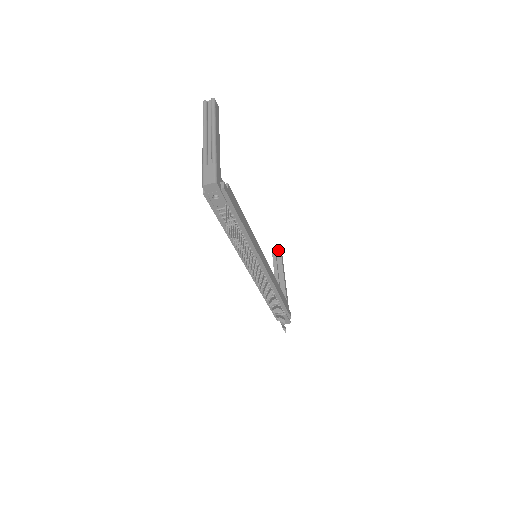
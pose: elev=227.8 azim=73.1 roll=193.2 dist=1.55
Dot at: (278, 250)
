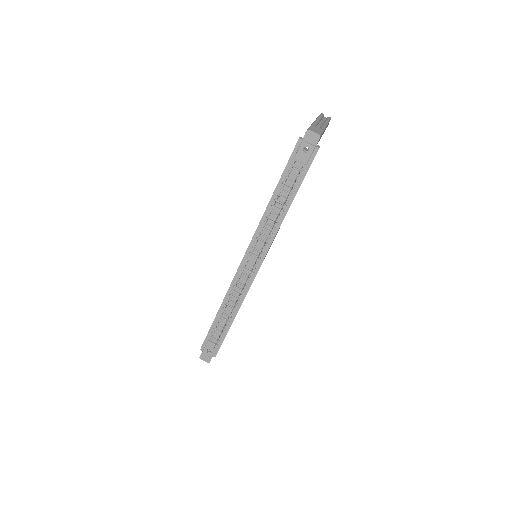
Dot at: occluded
